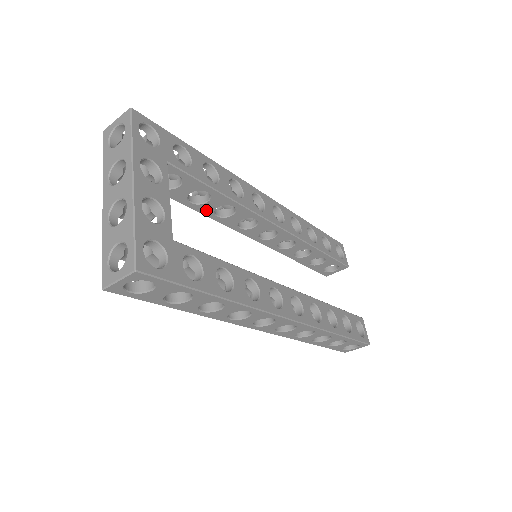
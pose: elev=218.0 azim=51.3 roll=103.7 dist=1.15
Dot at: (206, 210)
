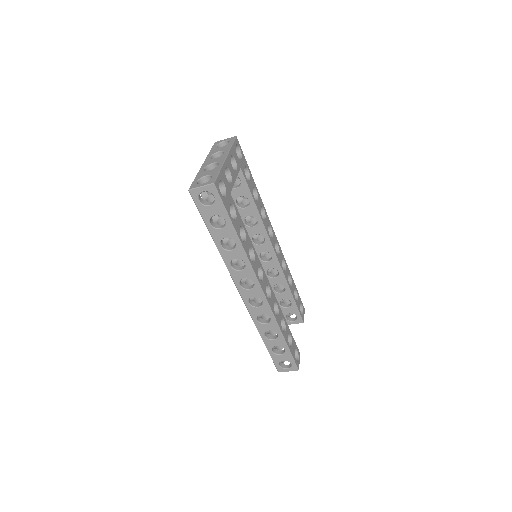
Dot at: (241, 214)
